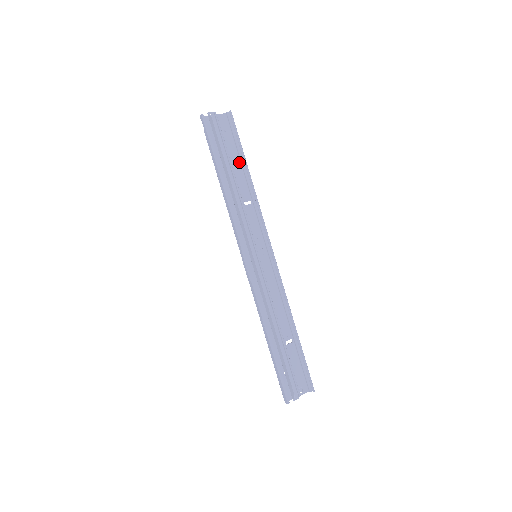
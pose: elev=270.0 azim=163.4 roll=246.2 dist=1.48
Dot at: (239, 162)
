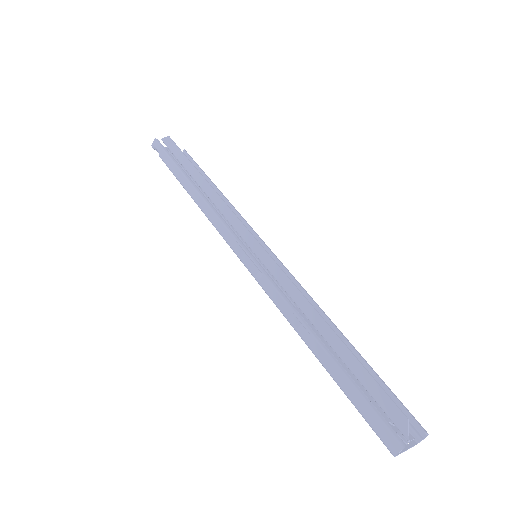
Dot at: occluded
